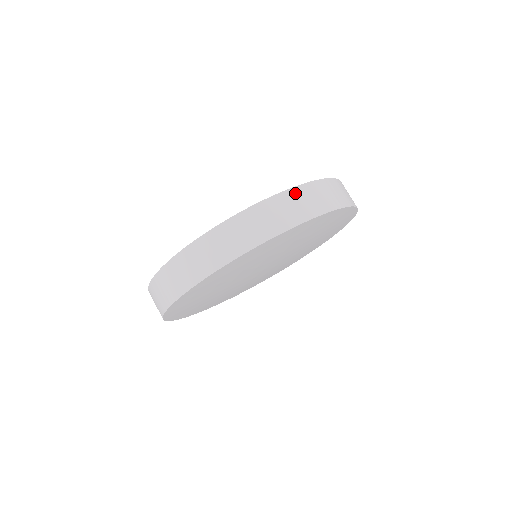
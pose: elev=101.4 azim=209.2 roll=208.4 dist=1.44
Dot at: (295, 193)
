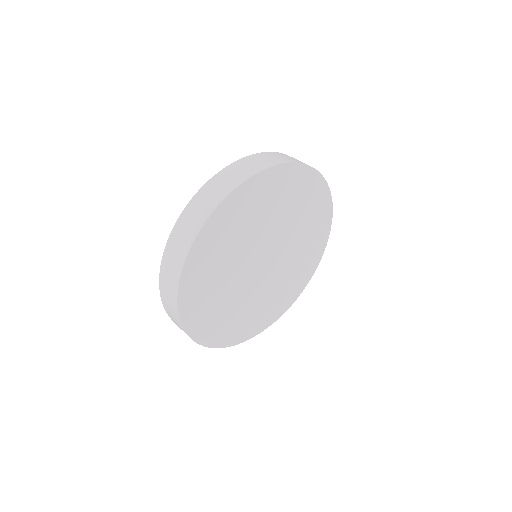
Dot at: occluded
